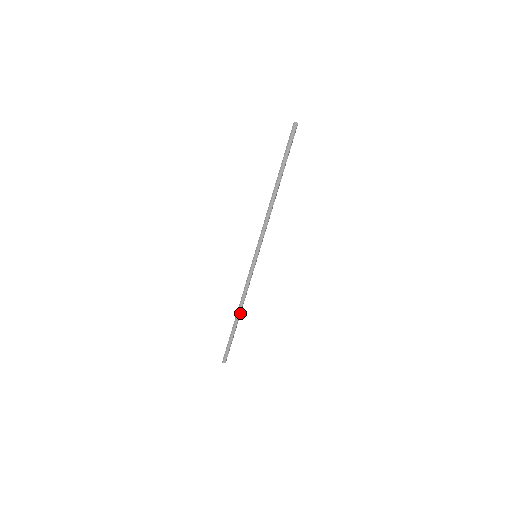
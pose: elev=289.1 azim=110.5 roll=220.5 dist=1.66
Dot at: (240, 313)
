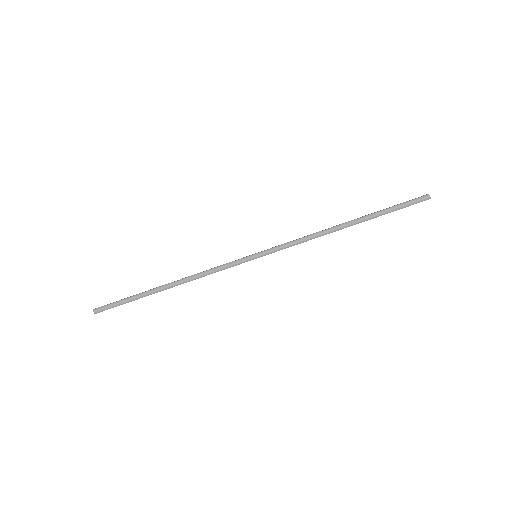
Dot at: (173, 286)
